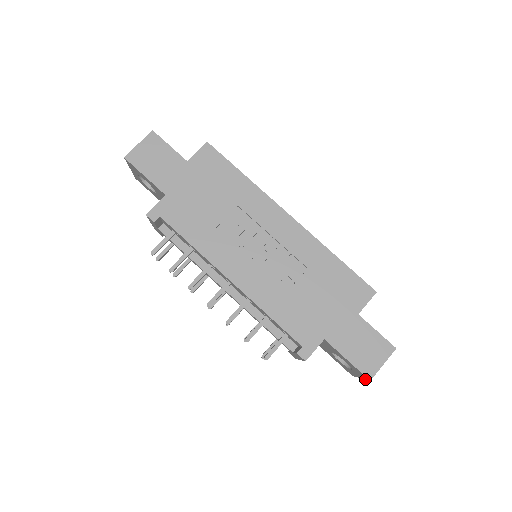
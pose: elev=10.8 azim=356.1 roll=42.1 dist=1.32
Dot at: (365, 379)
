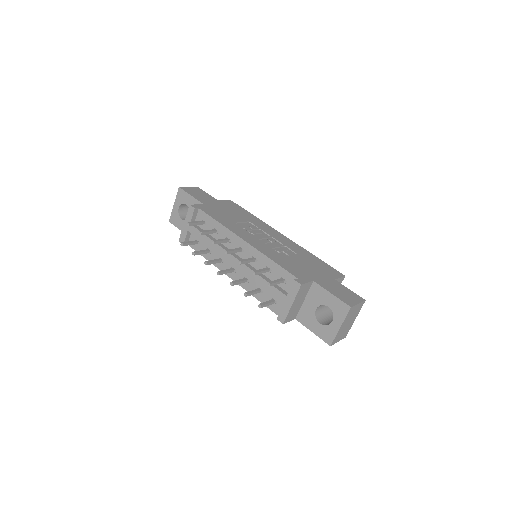
Dot at: (346, 316)
